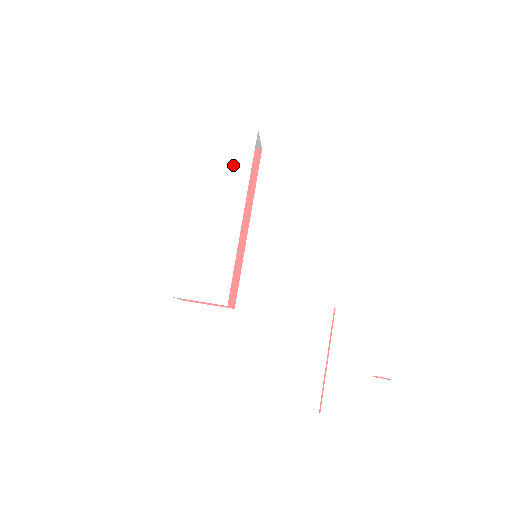
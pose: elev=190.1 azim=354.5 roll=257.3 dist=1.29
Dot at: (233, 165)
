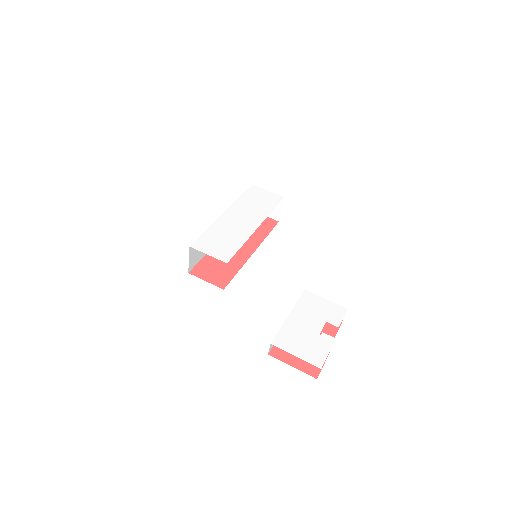
Dot at: (262, 205)
